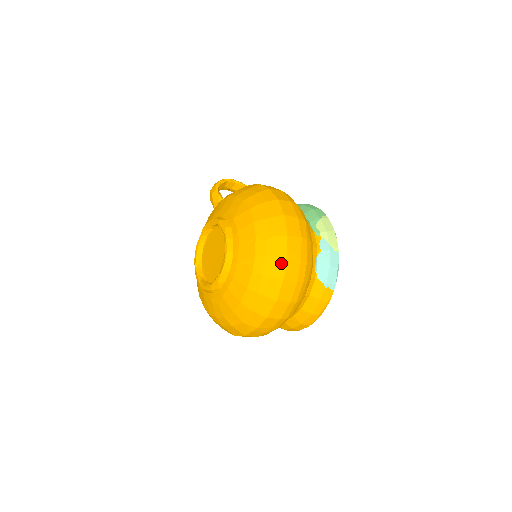
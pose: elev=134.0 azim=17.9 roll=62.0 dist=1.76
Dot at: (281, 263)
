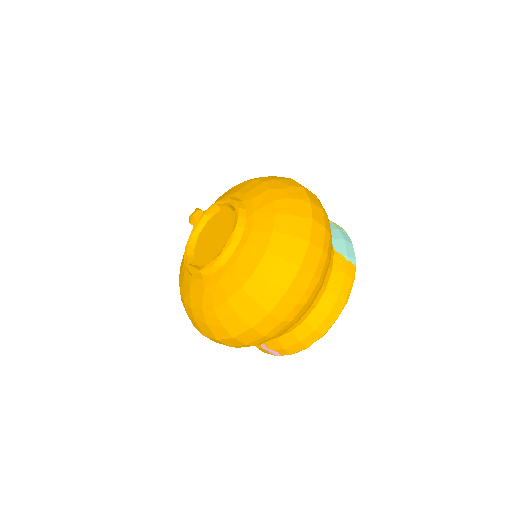
Dot at: (305, 205)
